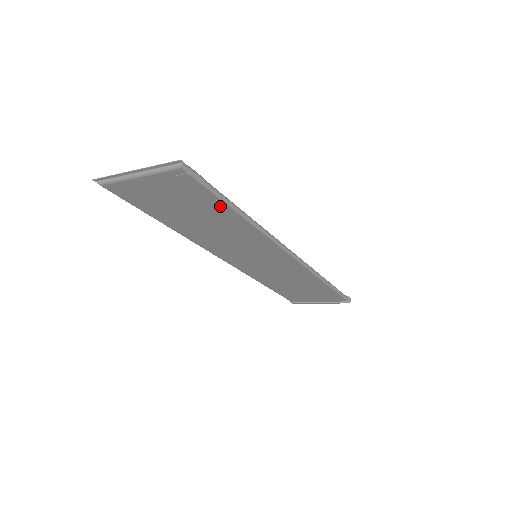
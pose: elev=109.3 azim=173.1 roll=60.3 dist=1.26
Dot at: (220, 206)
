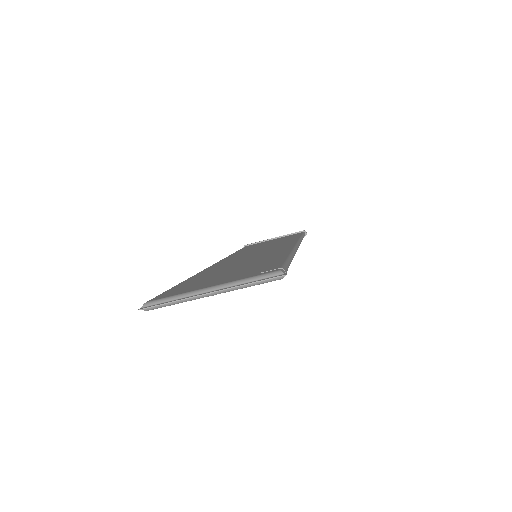
Dot at: occluded
